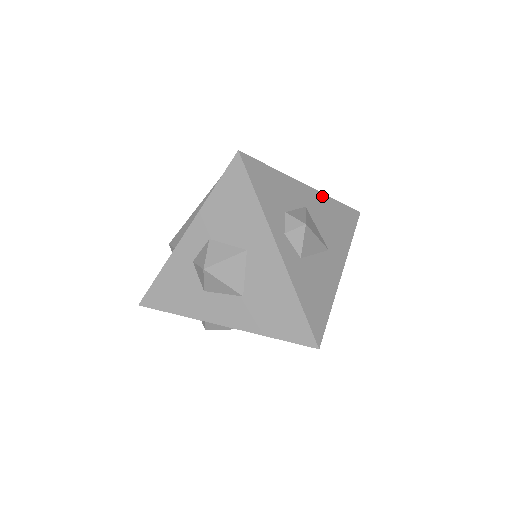
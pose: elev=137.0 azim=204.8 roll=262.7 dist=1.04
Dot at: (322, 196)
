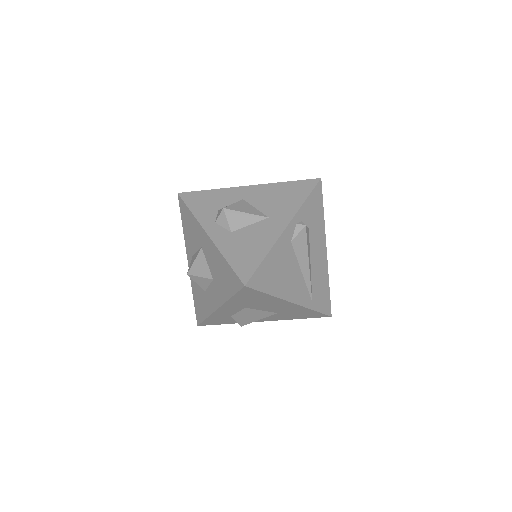
Dot at: (266, 186)
